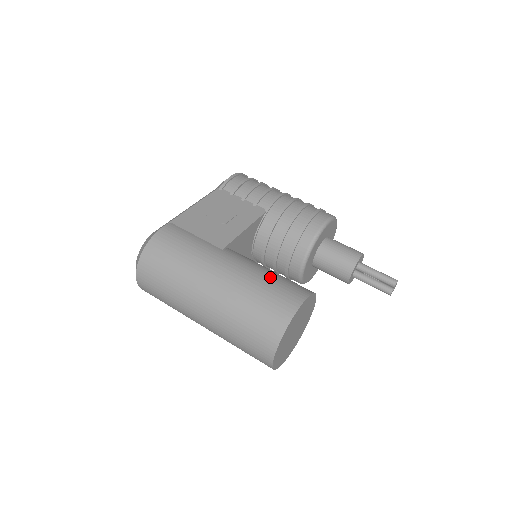
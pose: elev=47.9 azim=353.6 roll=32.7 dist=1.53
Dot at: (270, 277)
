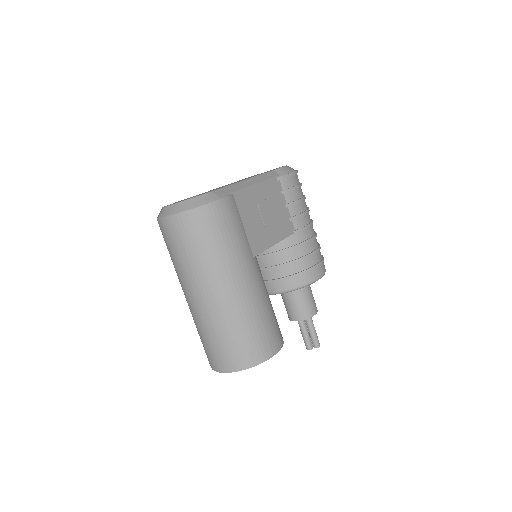
Dot at: (270, 312)
